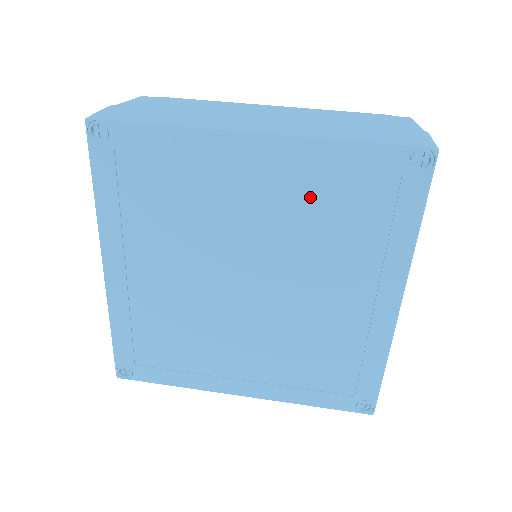
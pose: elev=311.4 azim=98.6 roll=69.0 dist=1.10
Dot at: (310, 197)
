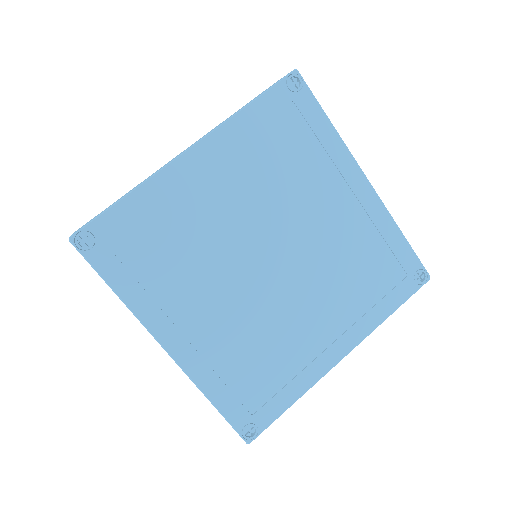
Dot at: (256, 161)
